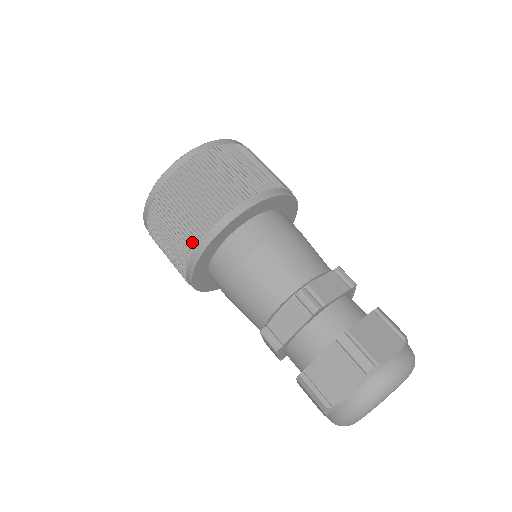
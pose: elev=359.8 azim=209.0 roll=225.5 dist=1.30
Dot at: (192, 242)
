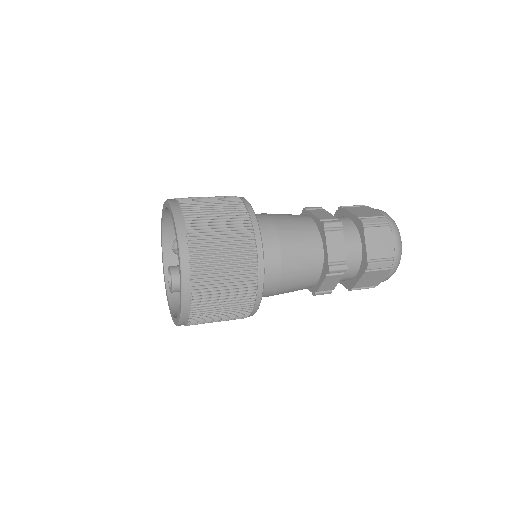
Dot at: (245, 315)
